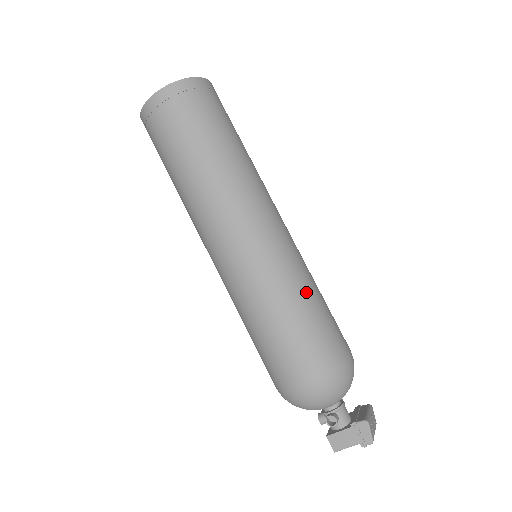
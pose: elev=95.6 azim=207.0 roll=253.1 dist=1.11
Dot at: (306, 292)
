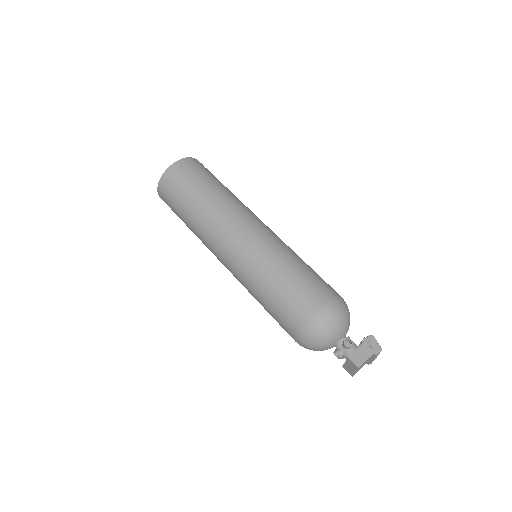
Dot at: (302, 260)
